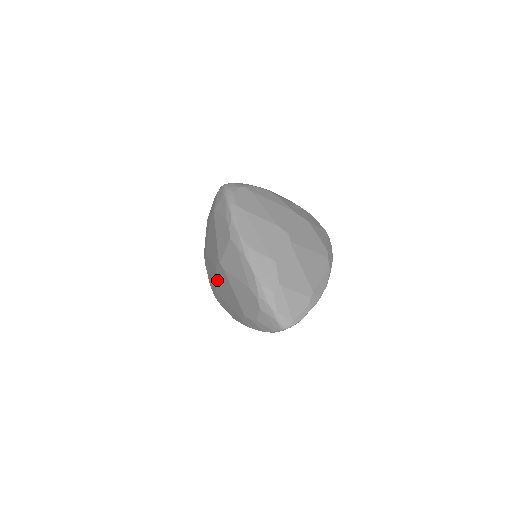
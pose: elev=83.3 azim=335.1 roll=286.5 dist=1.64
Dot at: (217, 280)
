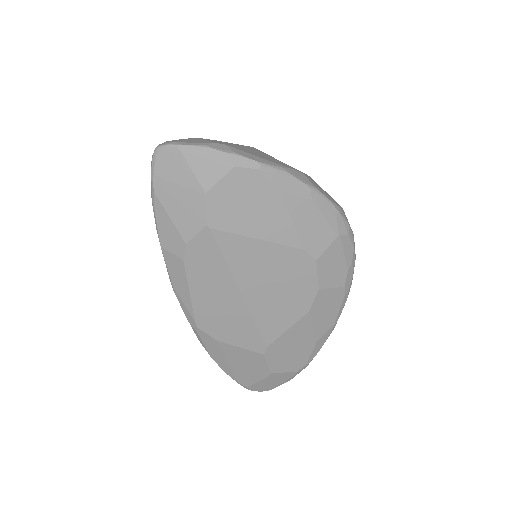
Dot at: occluded
